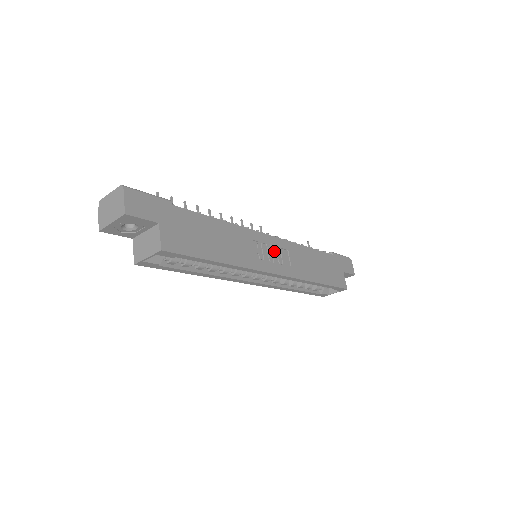
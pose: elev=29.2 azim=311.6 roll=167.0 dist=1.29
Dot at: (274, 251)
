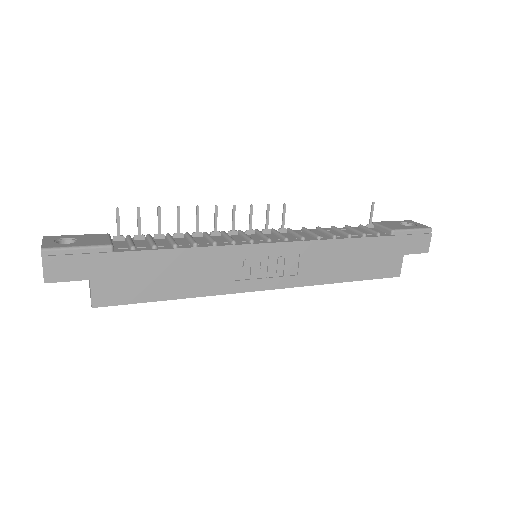
Dot at: (273, 261)
